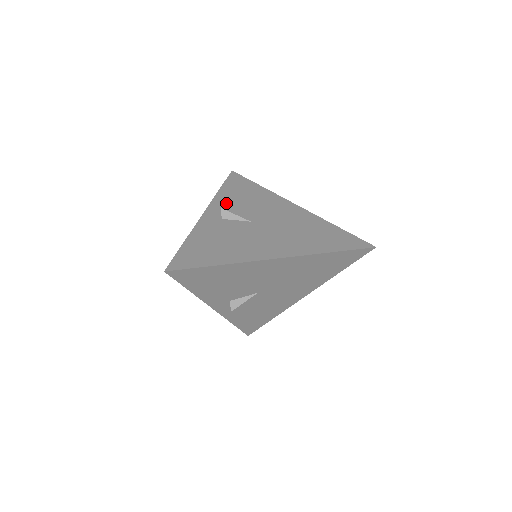
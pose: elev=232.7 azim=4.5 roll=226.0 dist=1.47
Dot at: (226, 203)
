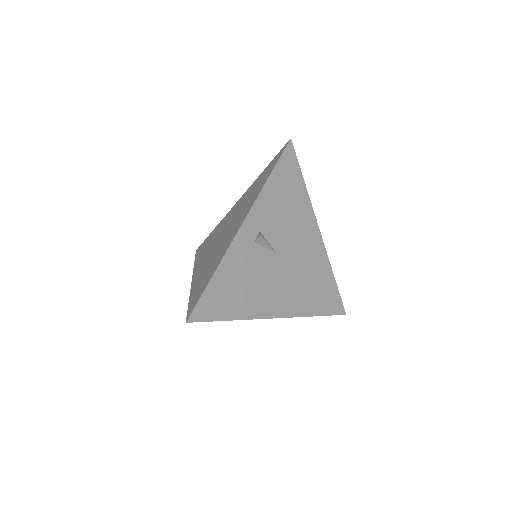
Dot at: (266, 211)
